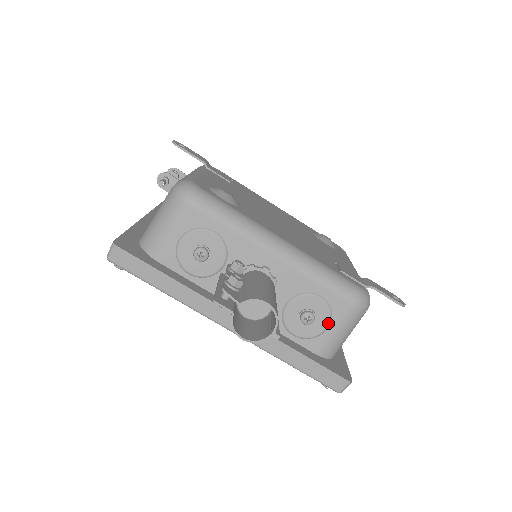
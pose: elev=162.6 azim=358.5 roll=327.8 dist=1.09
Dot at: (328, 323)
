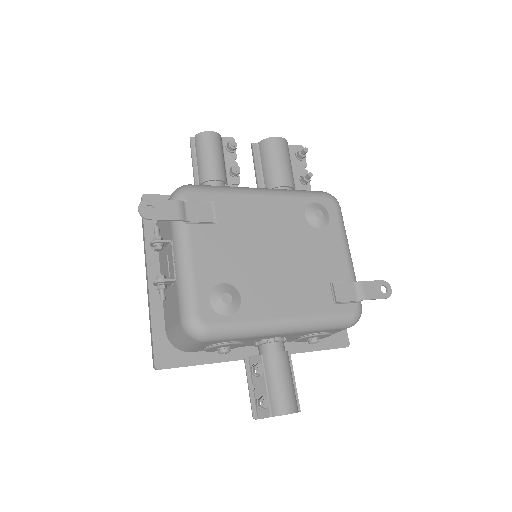
Dot at: occluded
